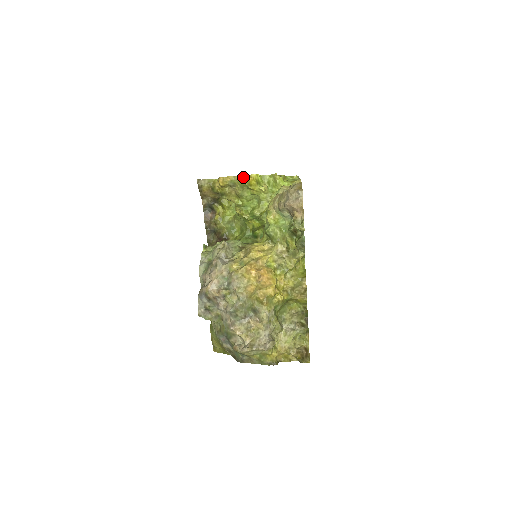
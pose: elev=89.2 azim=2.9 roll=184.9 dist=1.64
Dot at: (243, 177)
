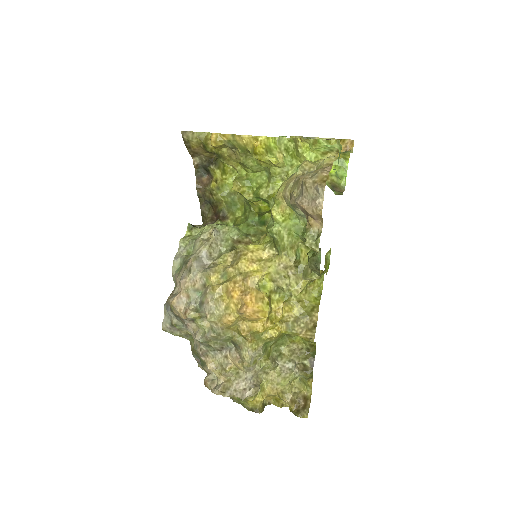
Dot at: (246, 138)
